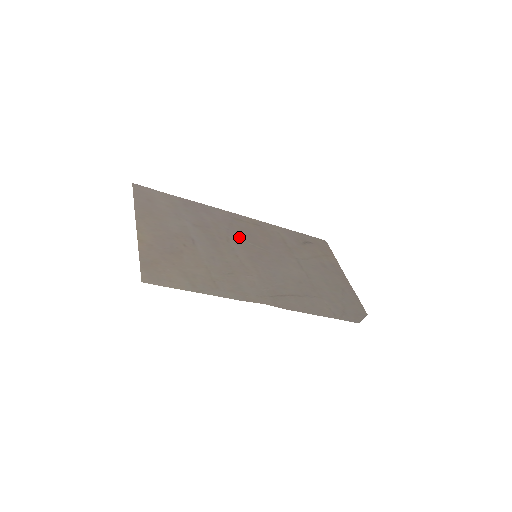
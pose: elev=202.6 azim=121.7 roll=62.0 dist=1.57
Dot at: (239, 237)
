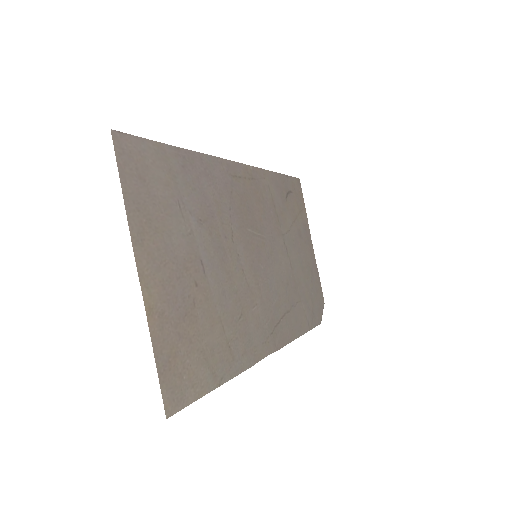
Dot at: (240, 222)
